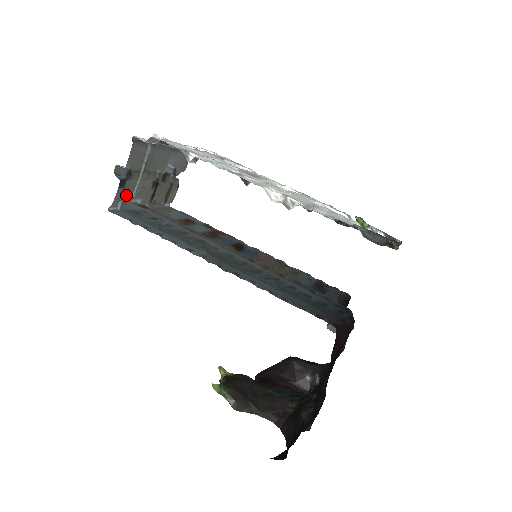
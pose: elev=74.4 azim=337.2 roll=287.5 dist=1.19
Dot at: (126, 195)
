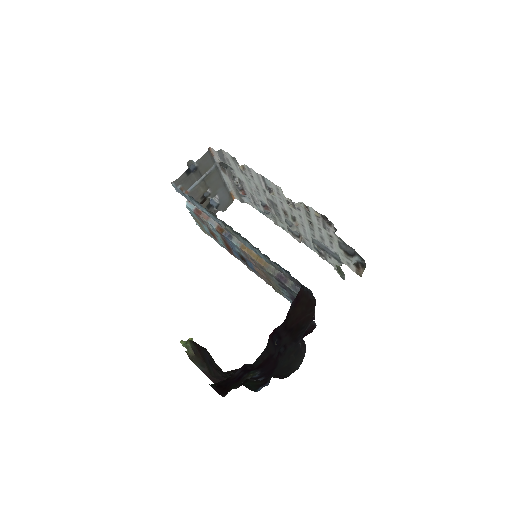
Dot at: (186, 184)
